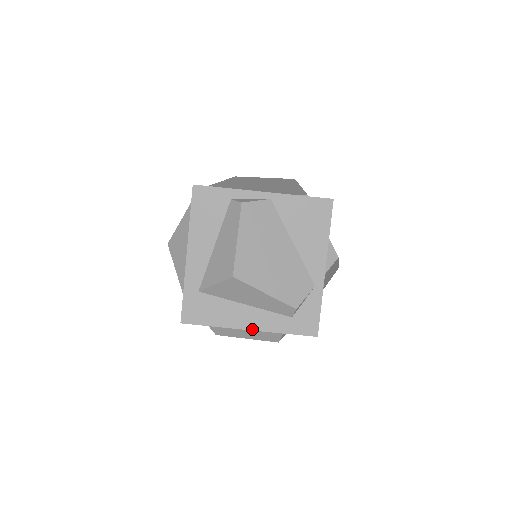
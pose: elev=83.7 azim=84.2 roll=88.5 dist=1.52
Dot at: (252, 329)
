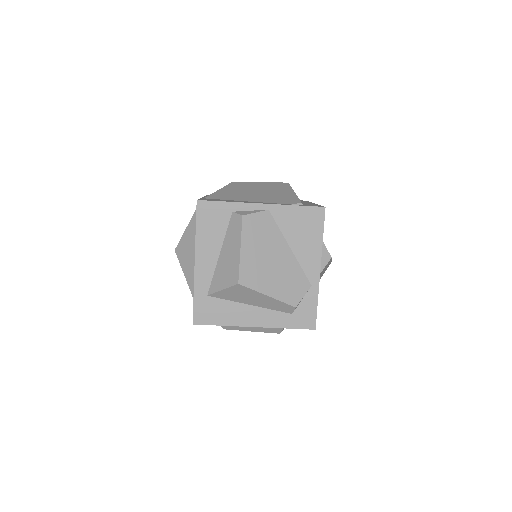
Dot at: (257, 326)
